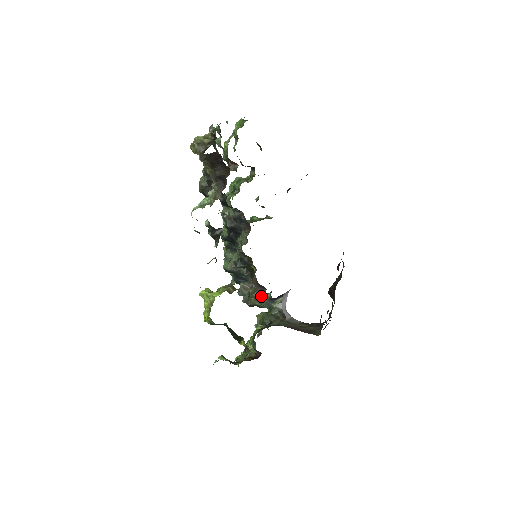
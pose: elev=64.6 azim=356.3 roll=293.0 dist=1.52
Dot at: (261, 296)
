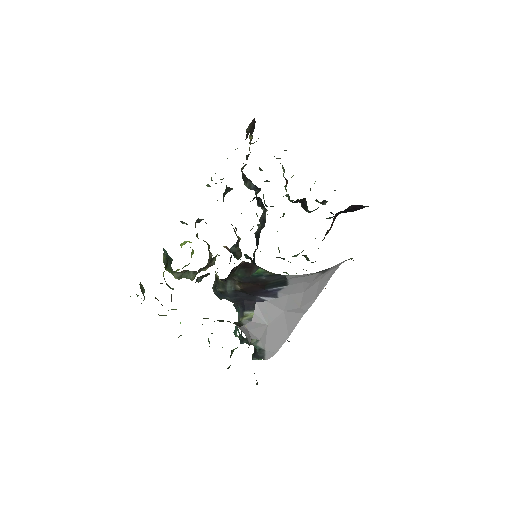
Dot at: occluded
